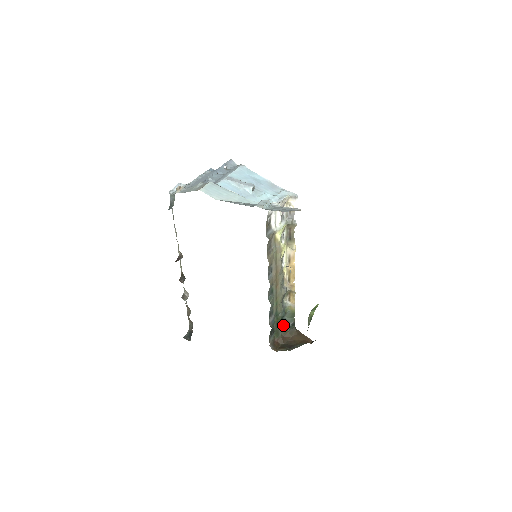
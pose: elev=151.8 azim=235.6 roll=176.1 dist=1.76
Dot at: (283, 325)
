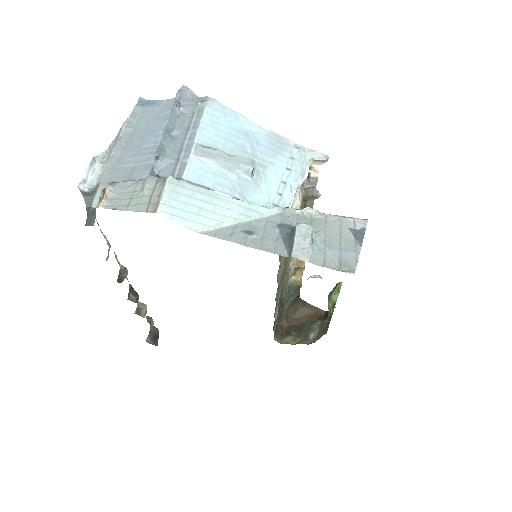
Dot at: occluded
